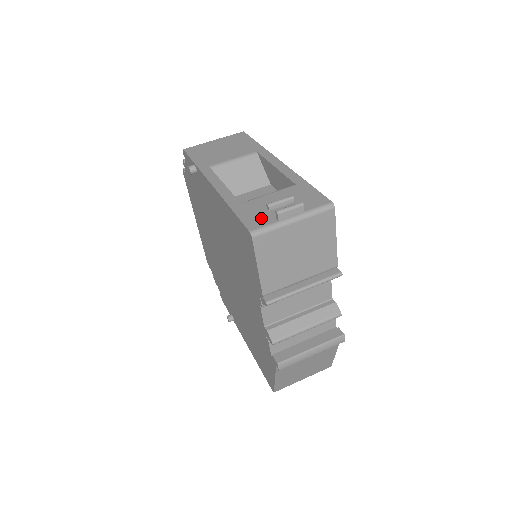
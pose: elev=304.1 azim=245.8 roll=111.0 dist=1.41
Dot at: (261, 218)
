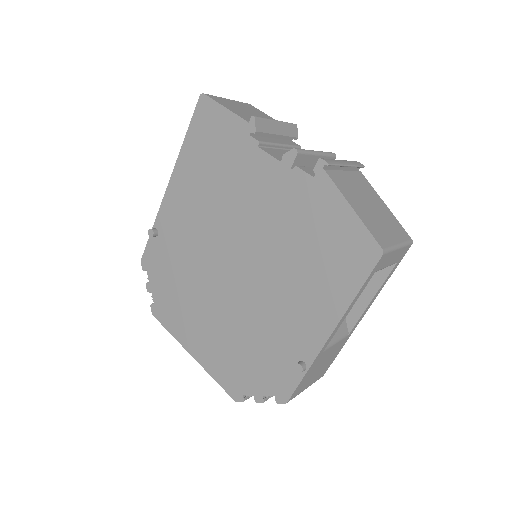
Dot at: occluded
